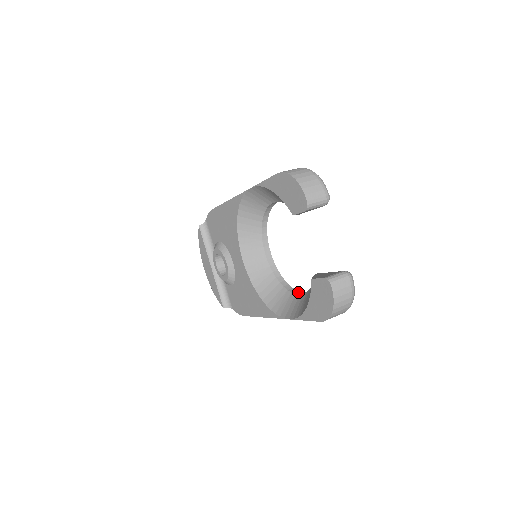
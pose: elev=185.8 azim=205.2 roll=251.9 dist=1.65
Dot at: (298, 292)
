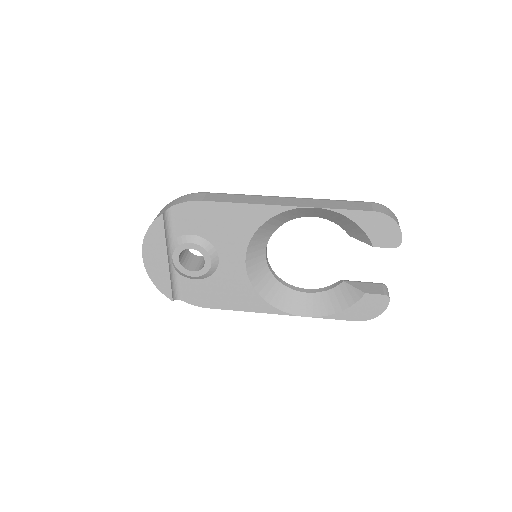
Dot at: (299, 289)
